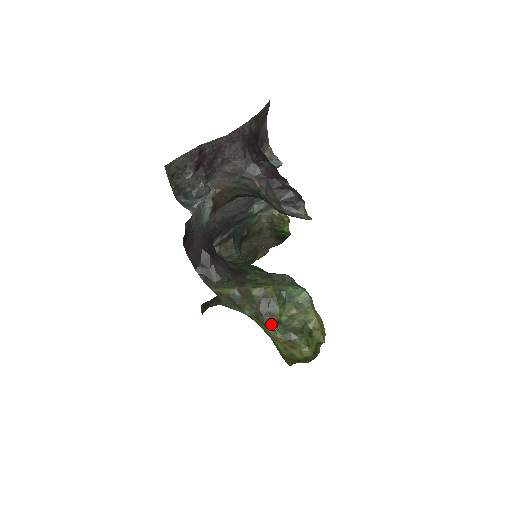
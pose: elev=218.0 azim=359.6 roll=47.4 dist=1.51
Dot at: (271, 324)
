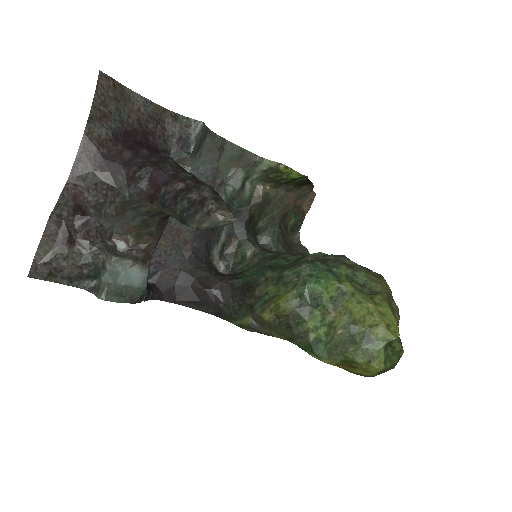
Dot at: (308, 348)
